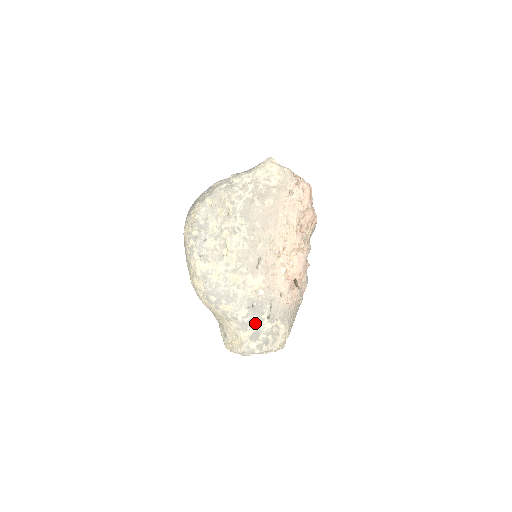
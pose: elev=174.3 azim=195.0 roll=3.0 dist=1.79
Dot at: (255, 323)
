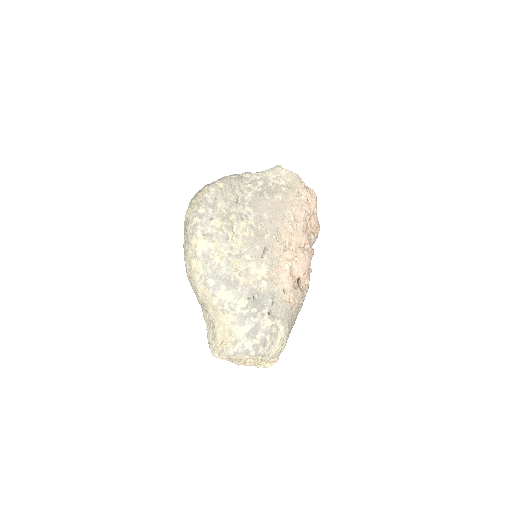
Dot at: (255, 316)
